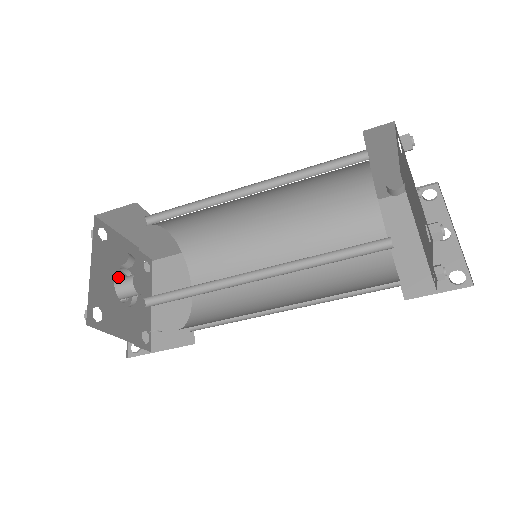
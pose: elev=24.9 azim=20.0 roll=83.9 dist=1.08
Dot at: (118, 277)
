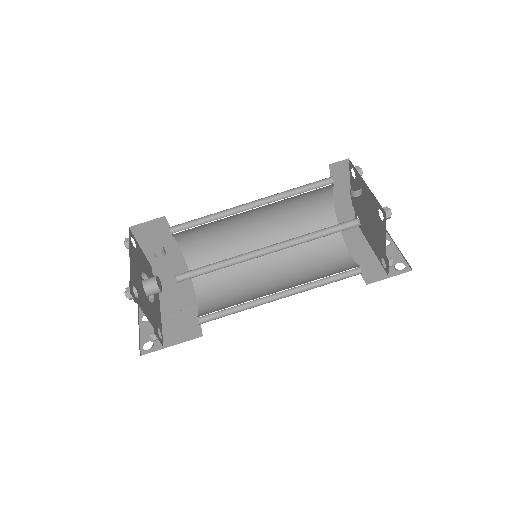
Dot at: occluded
